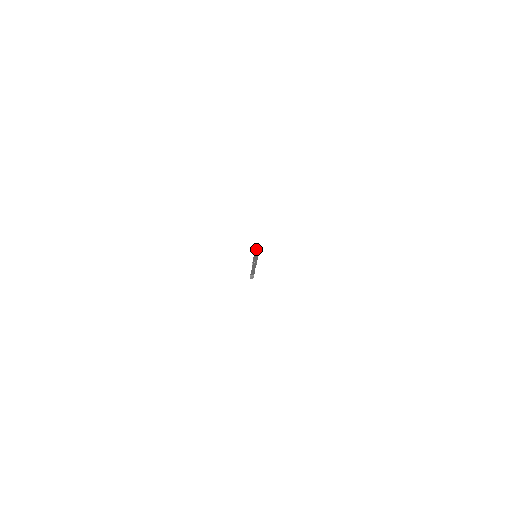
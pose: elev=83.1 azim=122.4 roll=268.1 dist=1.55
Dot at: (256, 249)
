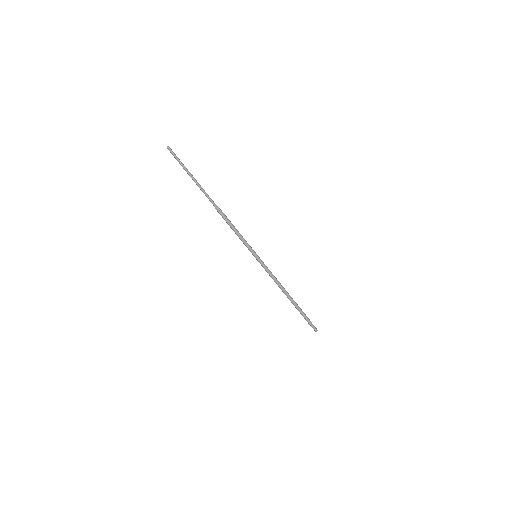
Dot at: (283, 290)
